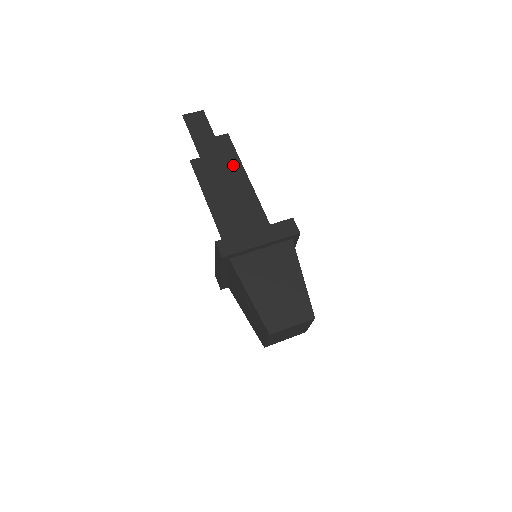
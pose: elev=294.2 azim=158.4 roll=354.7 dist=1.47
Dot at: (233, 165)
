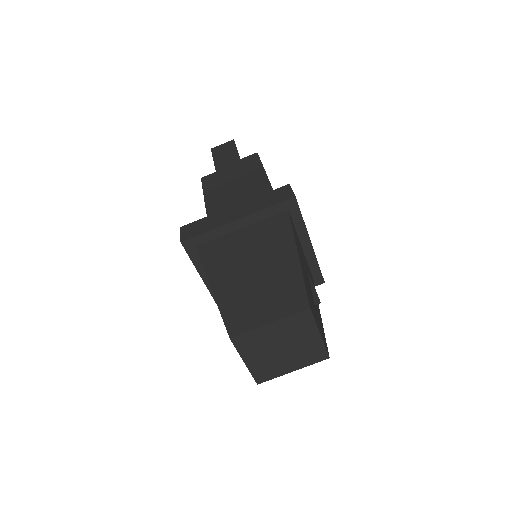
Dot at: (255, 176)
